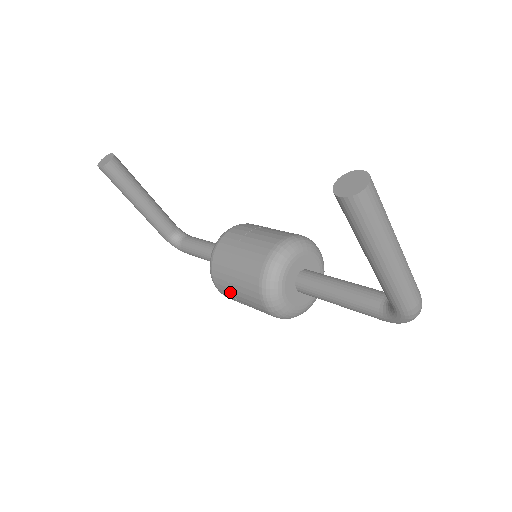
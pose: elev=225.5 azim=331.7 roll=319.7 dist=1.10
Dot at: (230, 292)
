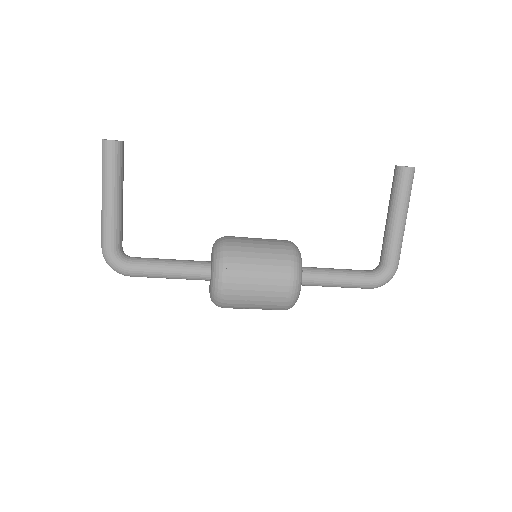
Dot at: (248, 276)
